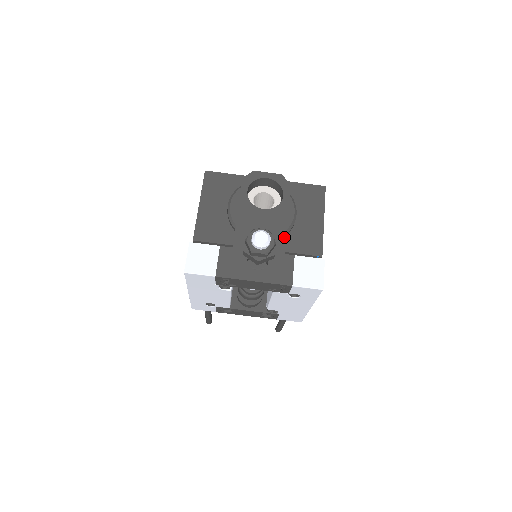
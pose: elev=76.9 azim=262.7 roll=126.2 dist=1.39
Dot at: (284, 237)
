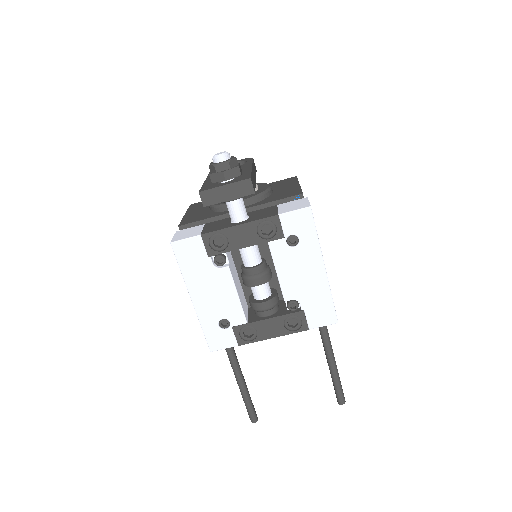
Dot at: (250, 168)
